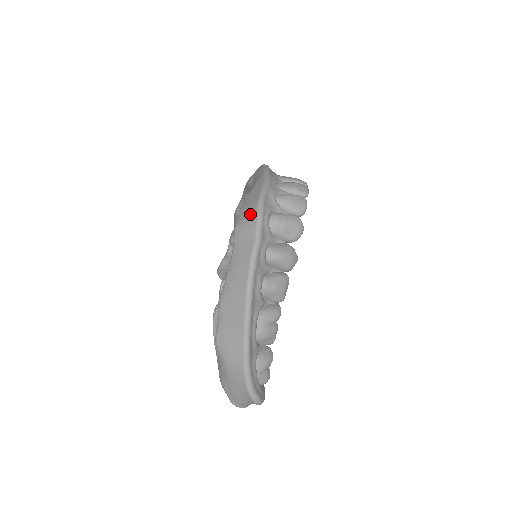
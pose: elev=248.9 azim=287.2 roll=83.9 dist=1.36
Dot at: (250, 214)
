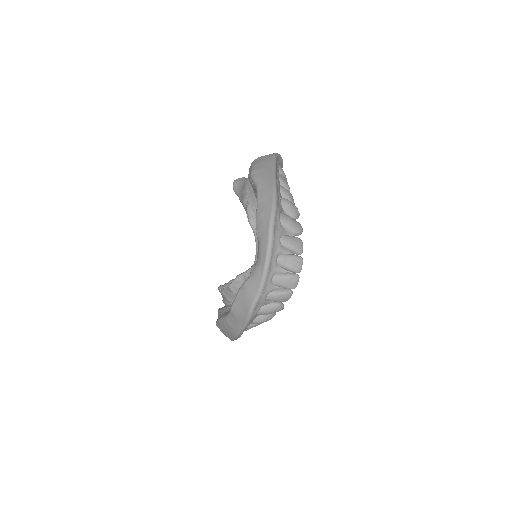
Dot at: (242, 312)
